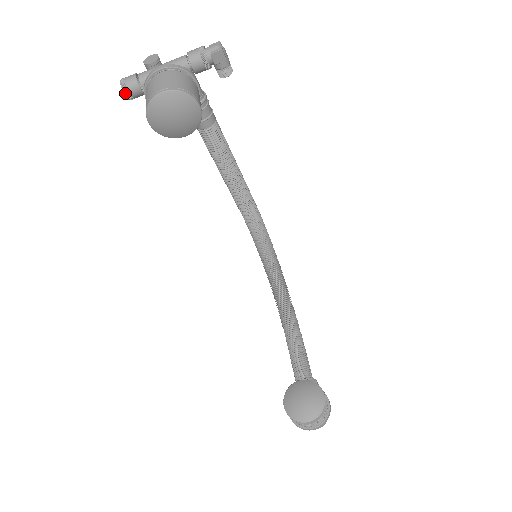
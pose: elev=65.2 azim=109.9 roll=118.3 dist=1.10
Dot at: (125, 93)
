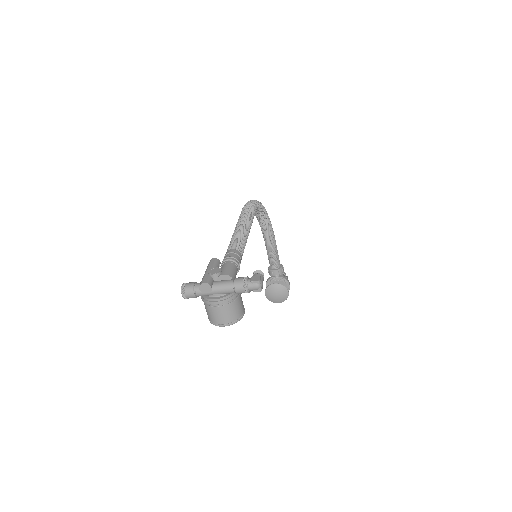
Dot at: (186, 298)
